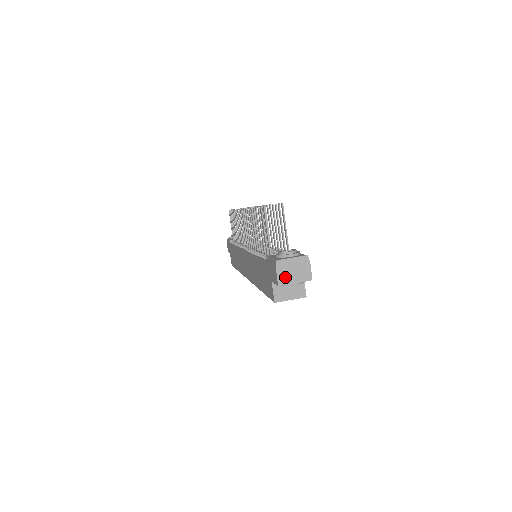
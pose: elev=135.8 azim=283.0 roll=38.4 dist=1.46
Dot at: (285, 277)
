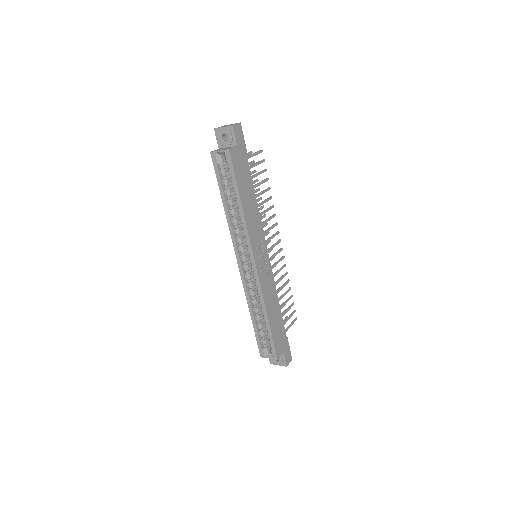
Dot at: occluded
